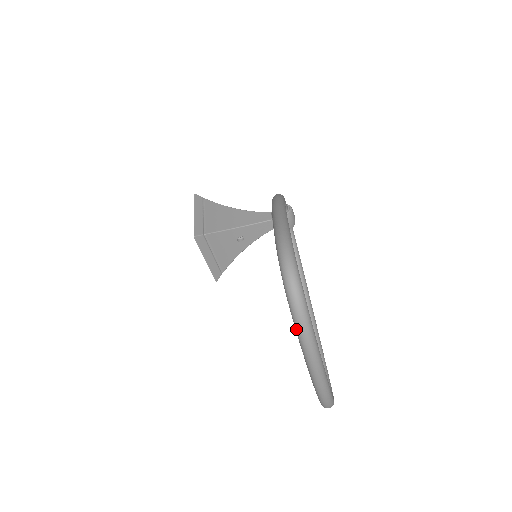
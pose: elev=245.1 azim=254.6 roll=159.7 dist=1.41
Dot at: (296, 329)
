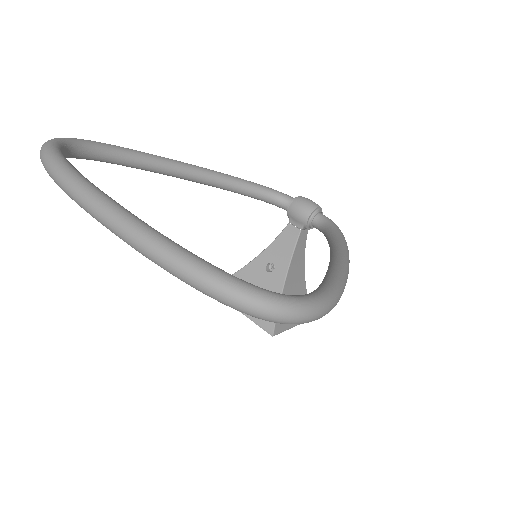
Dot at: occluded
